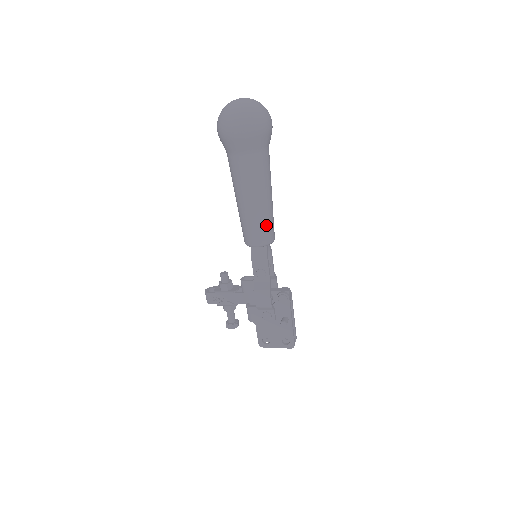
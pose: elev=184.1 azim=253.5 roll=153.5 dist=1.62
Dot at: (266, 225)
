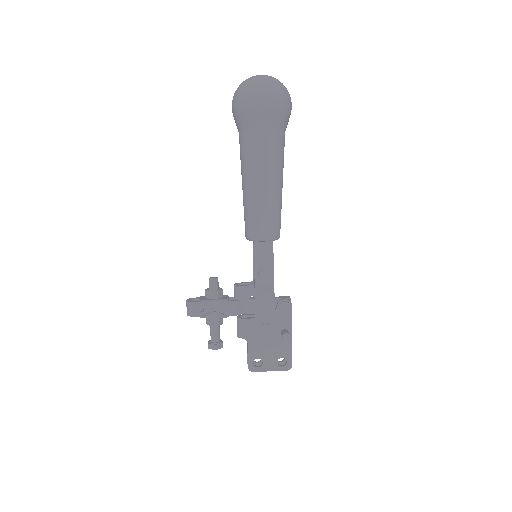
Dot at: (277, 216)
